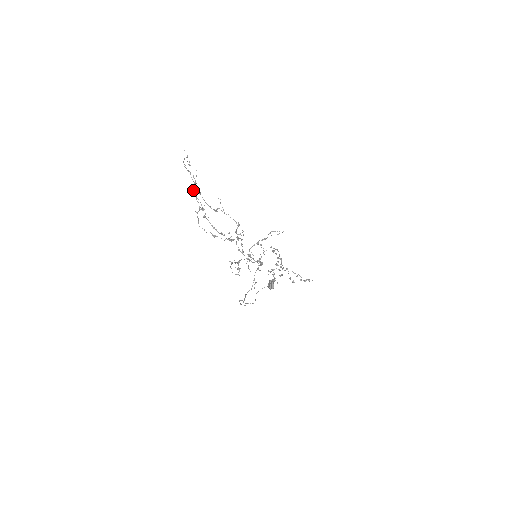
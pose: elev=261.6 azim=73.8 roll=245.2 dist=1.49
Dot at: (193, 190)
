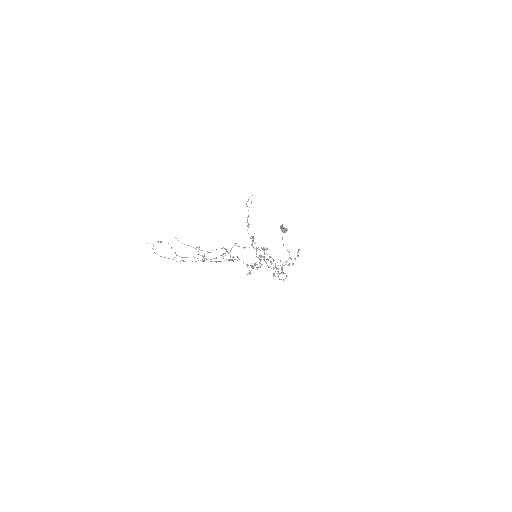
Dot at: occluded
